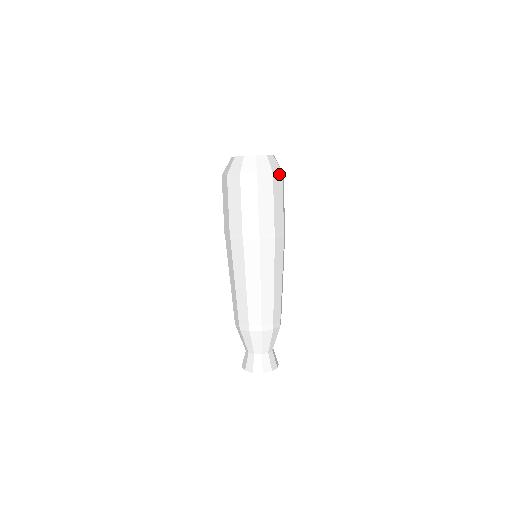
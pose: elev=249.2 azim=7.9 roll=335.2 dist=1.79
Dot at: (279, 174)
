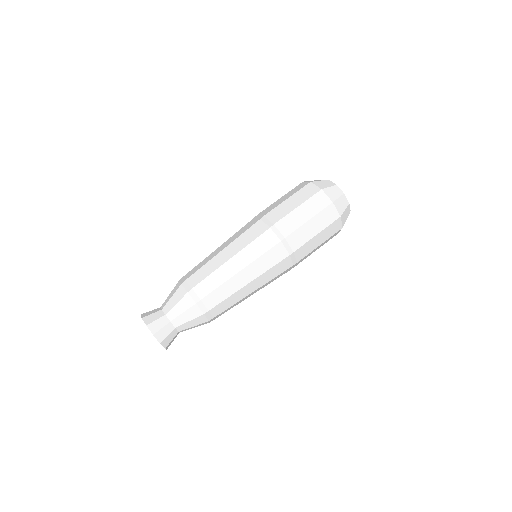
Dot at: (341, 225)
